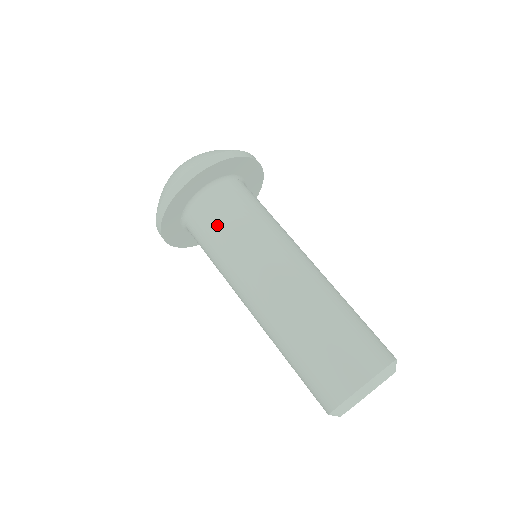
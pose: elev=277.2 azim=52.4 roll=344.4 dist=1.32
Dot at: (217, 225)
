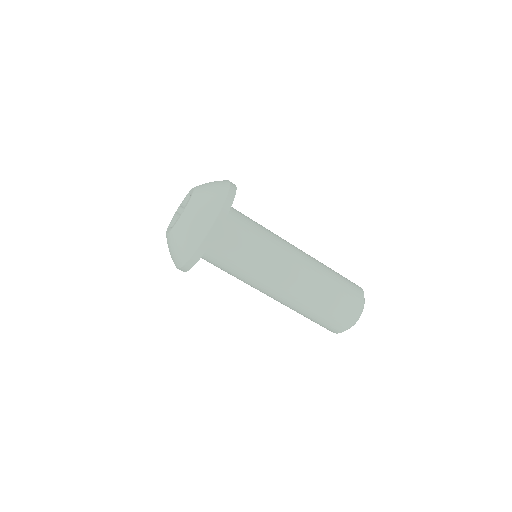
Dot at: (249, 230)
